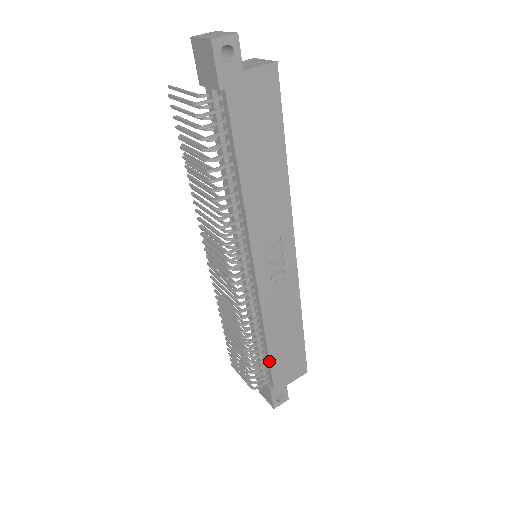
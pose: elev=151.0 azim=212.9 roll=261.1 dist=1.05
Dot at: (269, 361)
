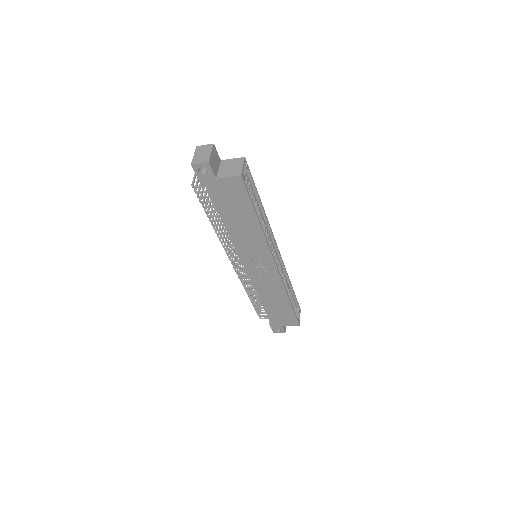
Dot at: (265, 310)
